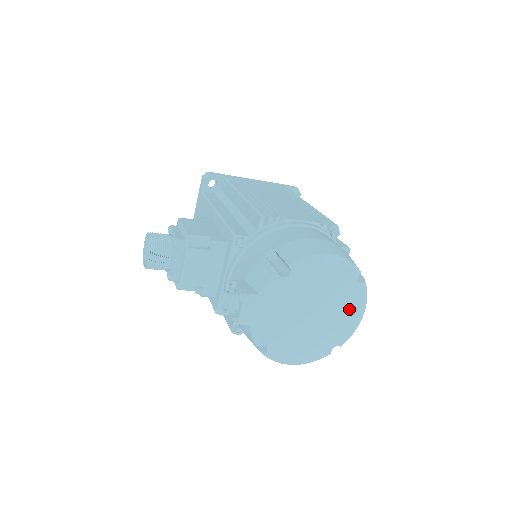
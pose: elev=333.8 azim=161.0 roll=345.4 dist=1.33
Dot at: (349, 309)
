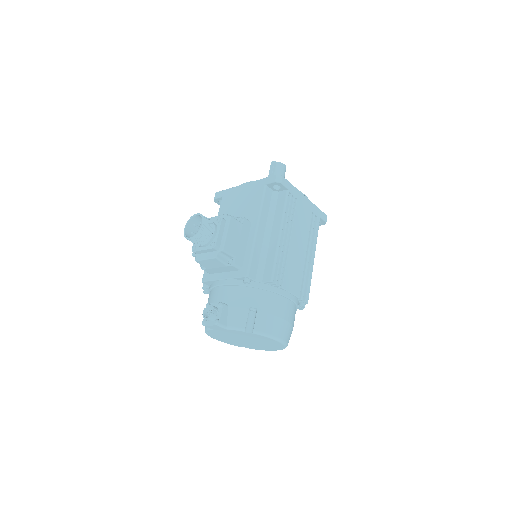
Dot at: (266, 348)
